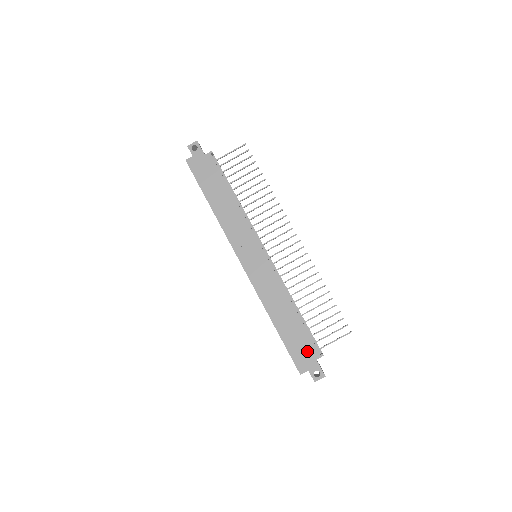
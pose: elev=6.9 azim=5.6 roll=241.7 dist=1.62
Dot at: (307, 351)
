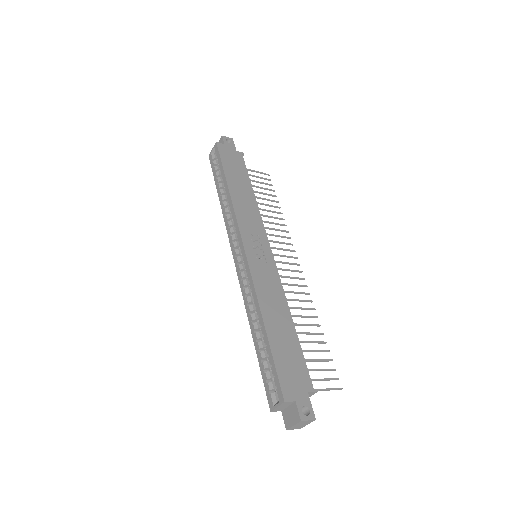
Dot at: (298, 376)
